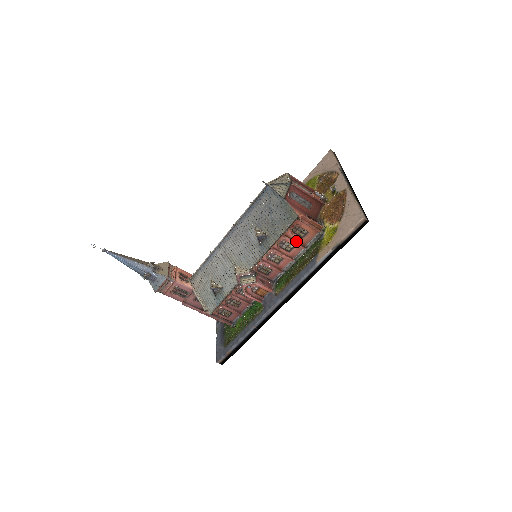
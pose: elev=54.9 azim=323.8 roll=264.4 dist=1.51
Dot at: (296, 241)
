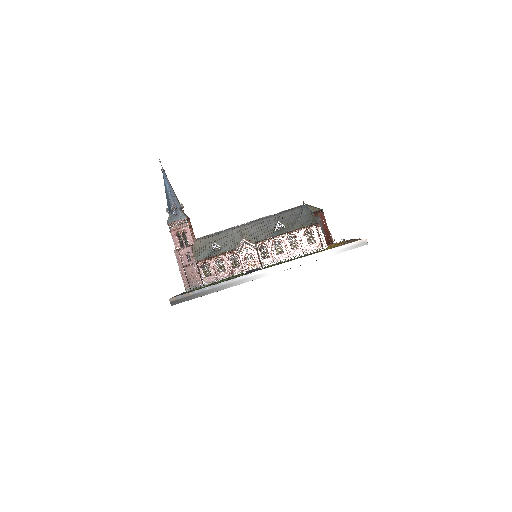
Dot at: (302, 243)
